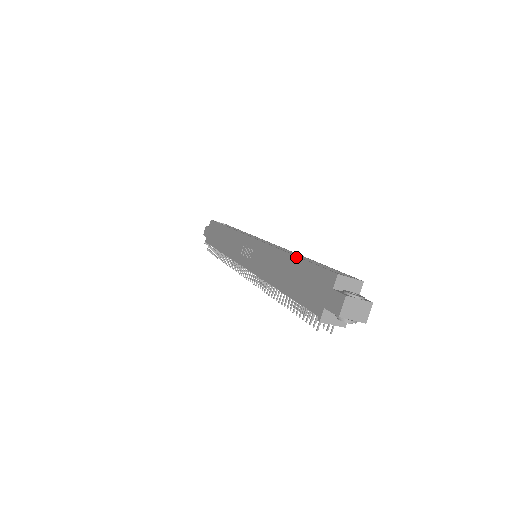
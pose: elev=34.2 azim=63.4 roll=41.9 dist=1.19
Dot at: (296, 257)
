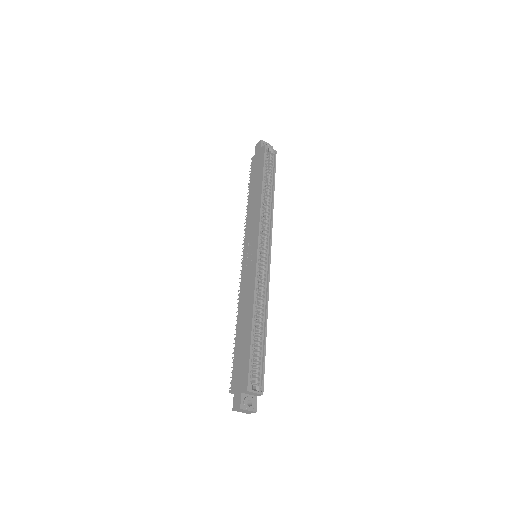
Dot at: (251, 332)
